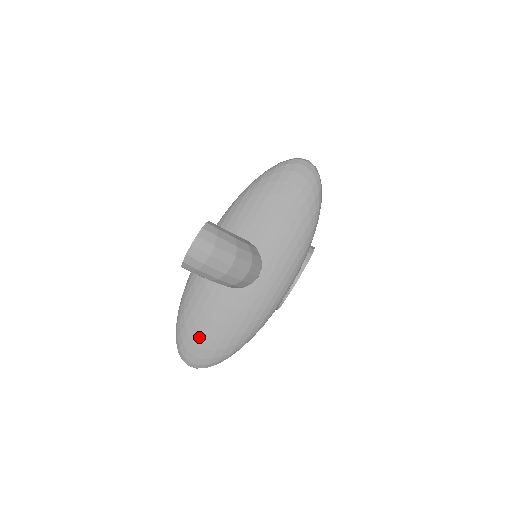
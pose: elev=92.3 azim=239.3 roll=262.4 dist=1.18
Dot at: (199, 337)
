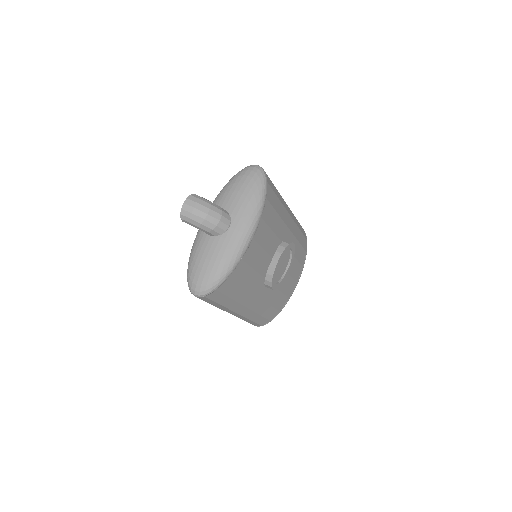
Dot at: (198, 271)
